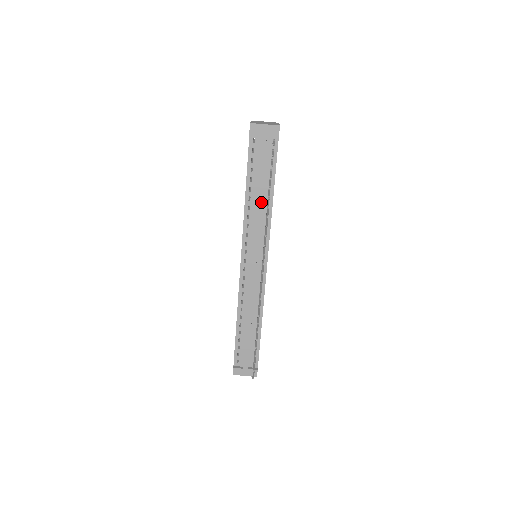
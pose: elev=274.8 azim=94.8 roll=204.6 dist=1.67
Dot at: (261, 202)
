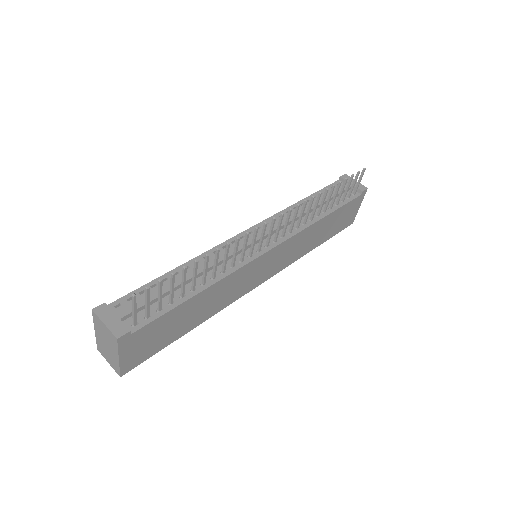
Dot at: (310, 212)
